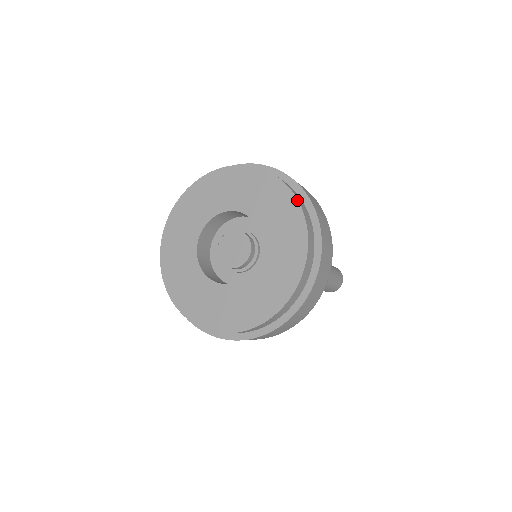
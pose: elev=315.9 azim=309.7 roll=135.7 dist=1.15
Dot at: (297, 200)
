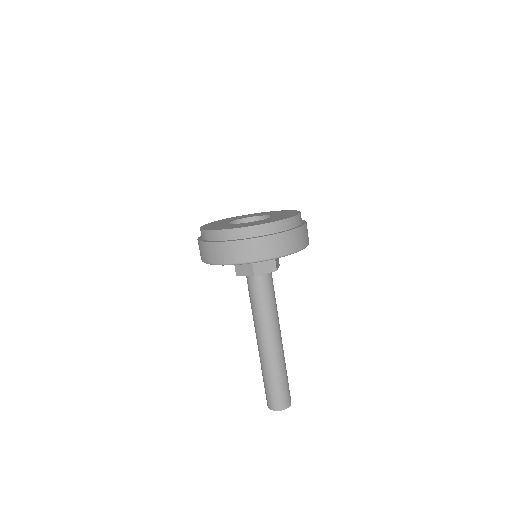
Dot at: (300, 213)
